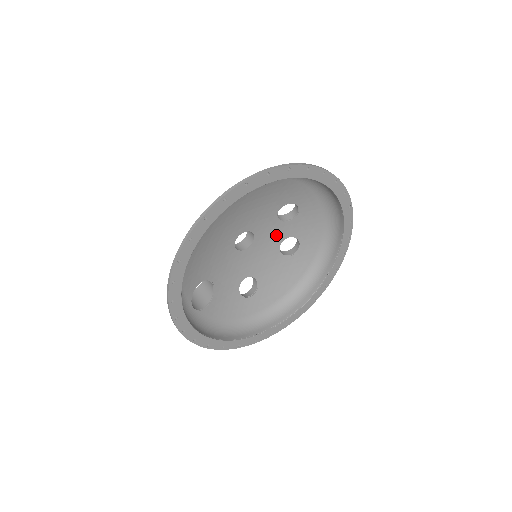
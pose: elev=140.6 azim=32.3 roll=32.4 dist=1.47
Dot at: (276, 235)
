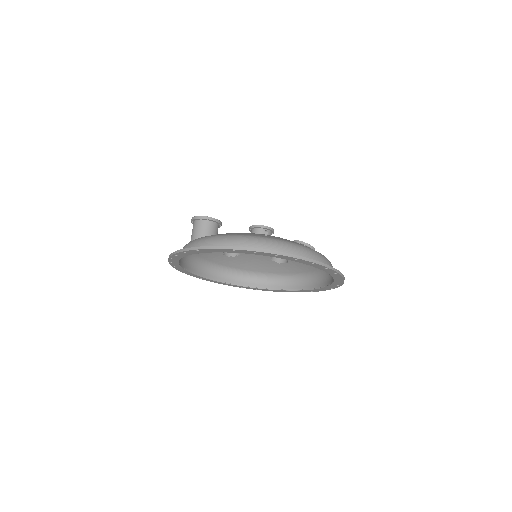
Dot at: occluded
